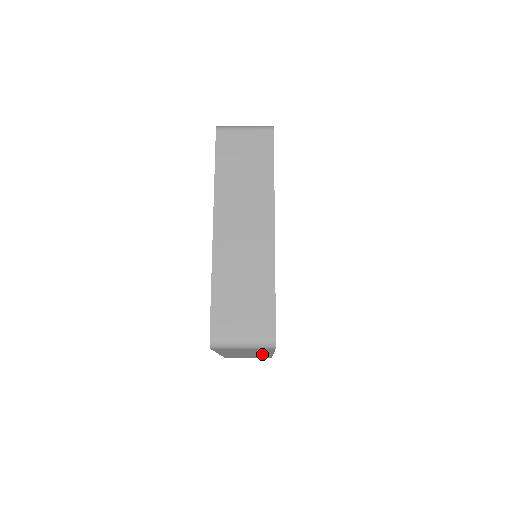
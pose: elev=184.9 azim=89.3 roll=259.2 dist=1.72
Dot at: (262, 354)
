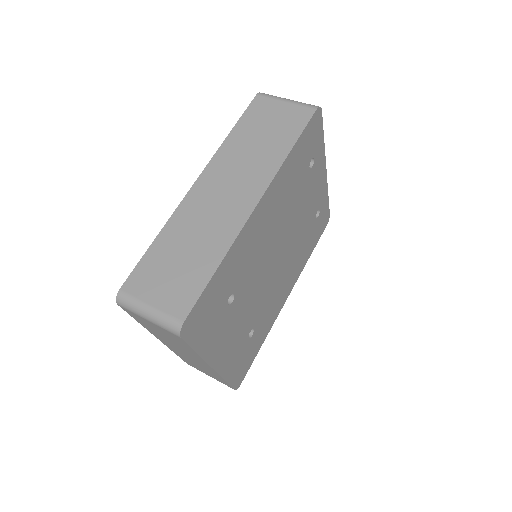
Dot at: occluded
